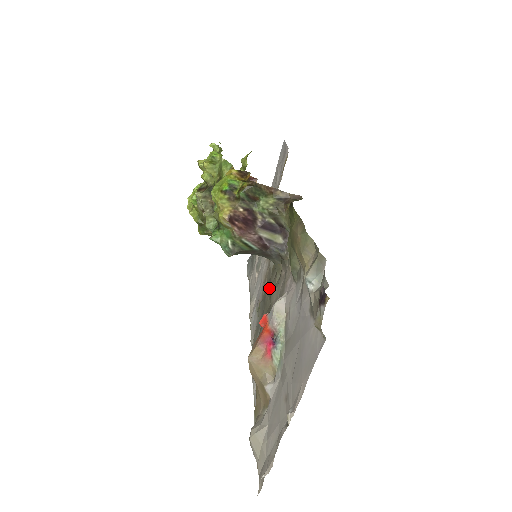
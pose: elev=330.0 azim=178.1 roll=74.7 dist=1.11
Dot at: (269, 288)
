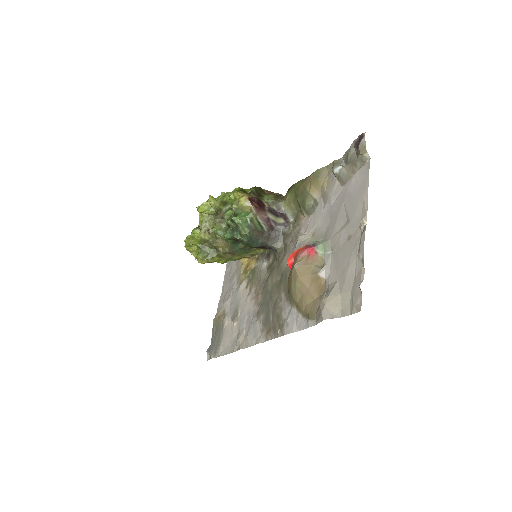
Dot at: (273, 273)
